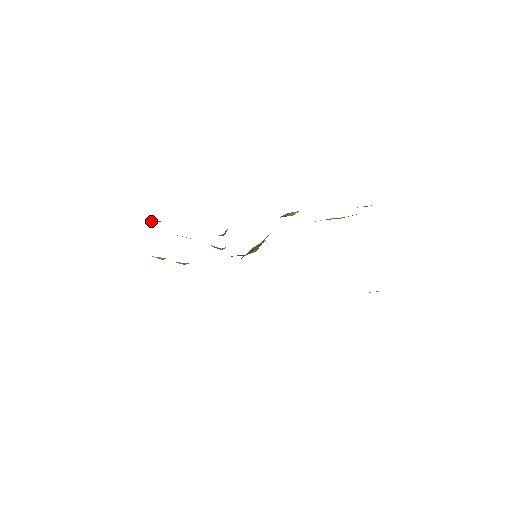
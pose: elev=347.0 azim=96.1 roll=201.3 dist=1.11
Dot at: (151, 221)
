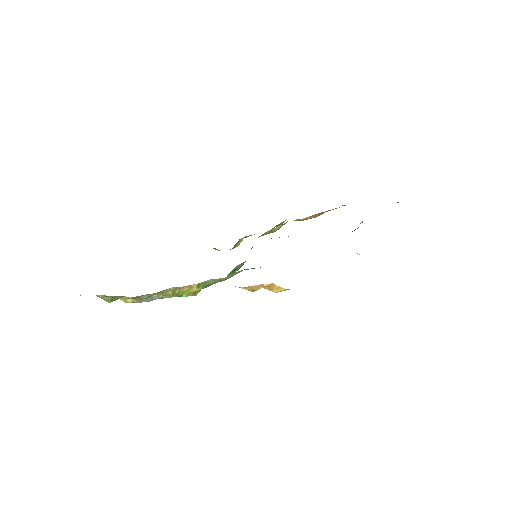
Dot at: (111, 299)
